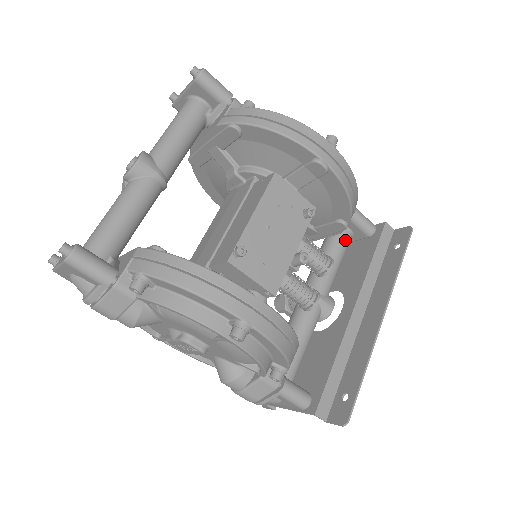
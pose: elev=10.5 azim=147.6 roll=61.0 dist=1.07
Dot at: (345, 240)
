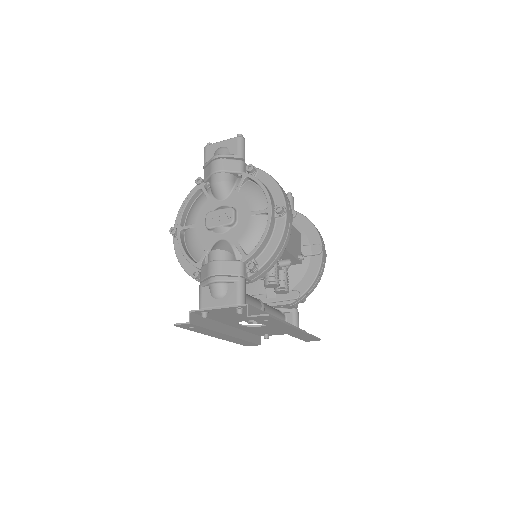
Dot at: (282, 317)
